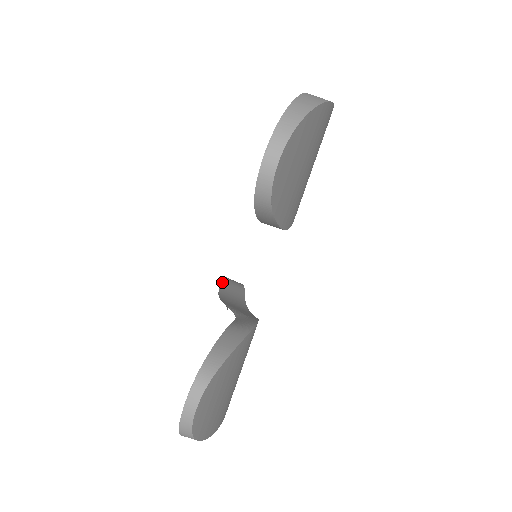
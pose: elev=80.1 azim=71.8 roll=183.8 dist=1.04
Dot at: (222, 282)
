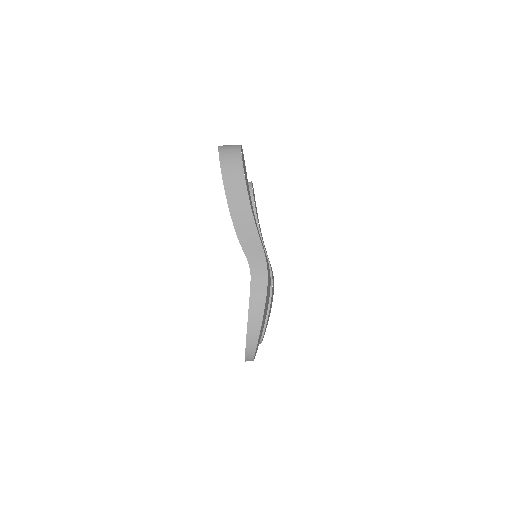
Dot at: occluded
